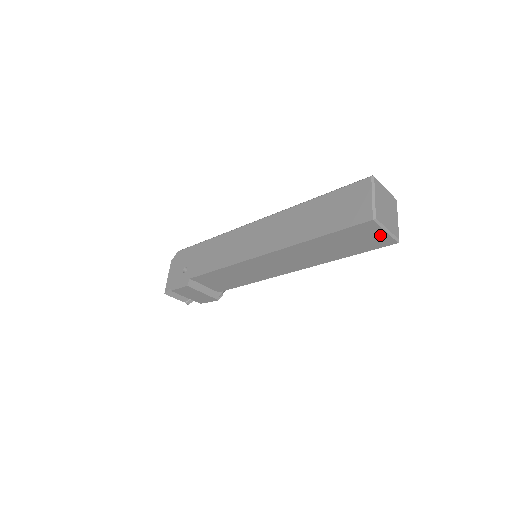
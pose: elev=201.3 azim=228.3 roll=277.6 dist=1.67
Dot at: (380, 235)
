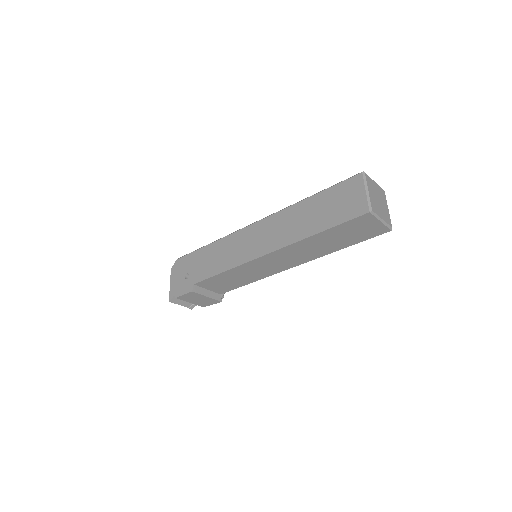
Dot at: (375, 225)
